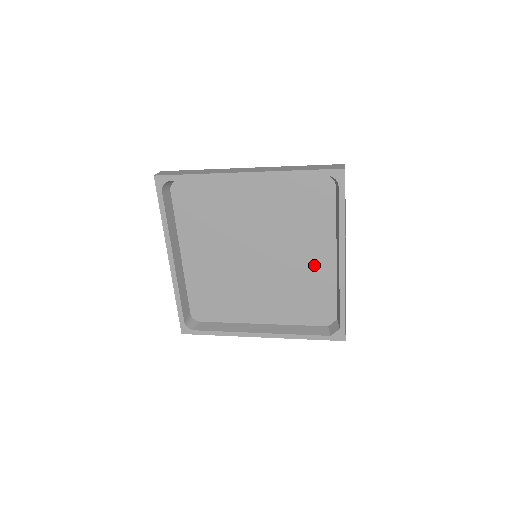
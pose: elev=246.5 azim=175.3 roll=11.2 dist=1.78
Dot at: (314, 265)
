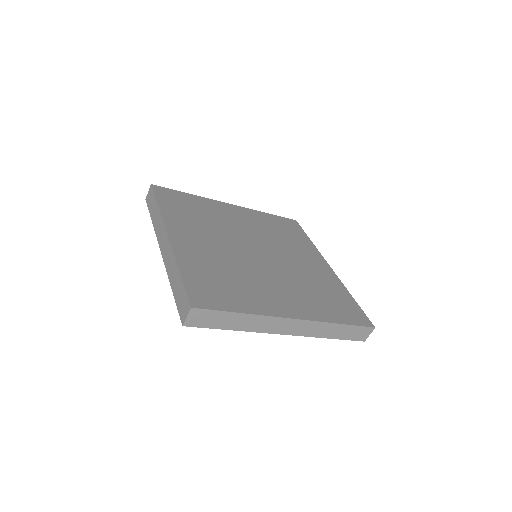
Dot at: occluded
